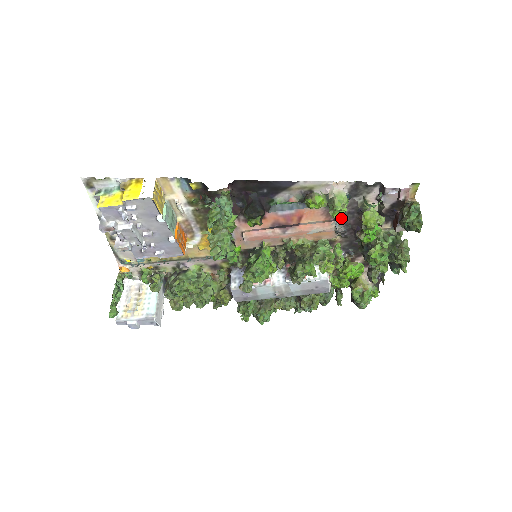
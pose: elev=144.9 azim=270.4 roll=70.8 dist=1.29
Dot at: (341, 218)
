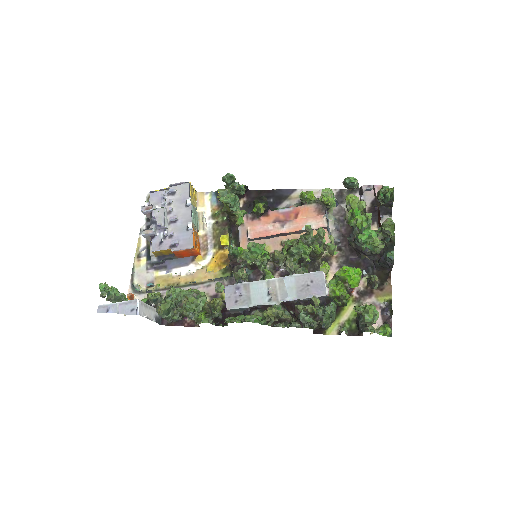
Dot at: (328, 202)
